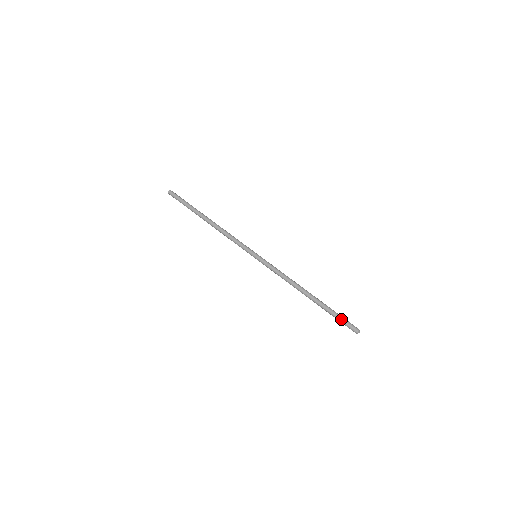
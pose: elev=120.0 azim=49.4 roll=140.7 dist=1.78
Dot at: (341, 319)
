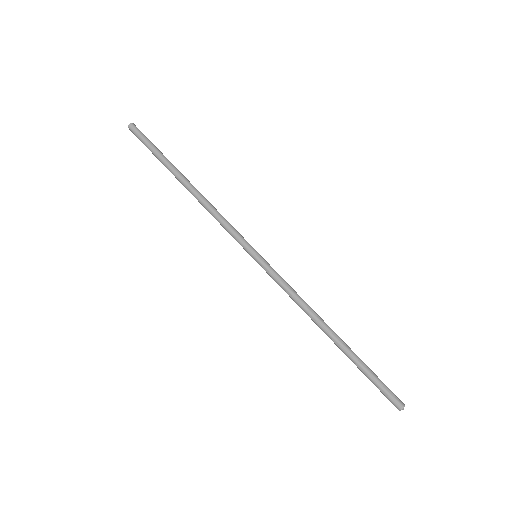
Dot at: occluded
